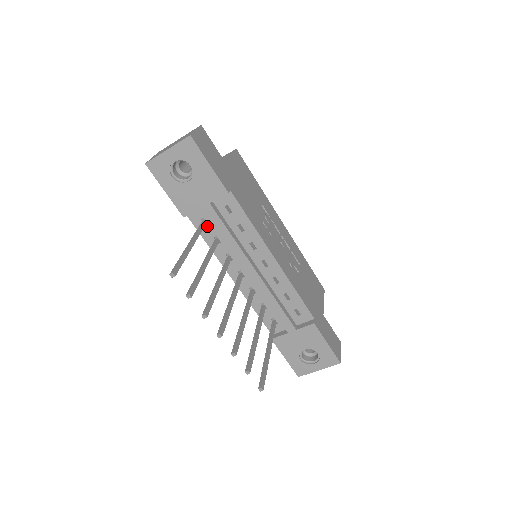
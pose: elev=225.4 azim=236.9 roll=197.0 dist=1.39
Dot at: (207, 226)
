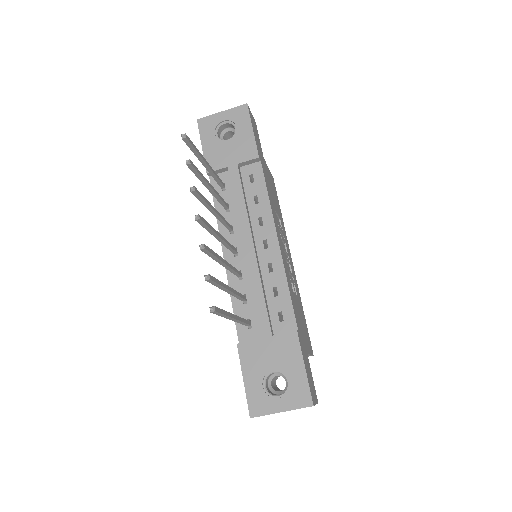
Dot at: (224, 192)
